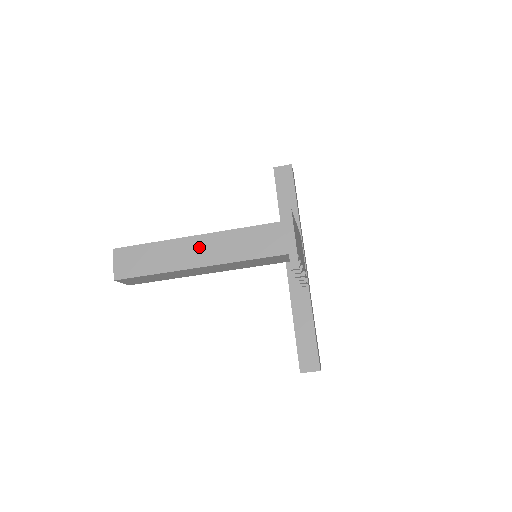
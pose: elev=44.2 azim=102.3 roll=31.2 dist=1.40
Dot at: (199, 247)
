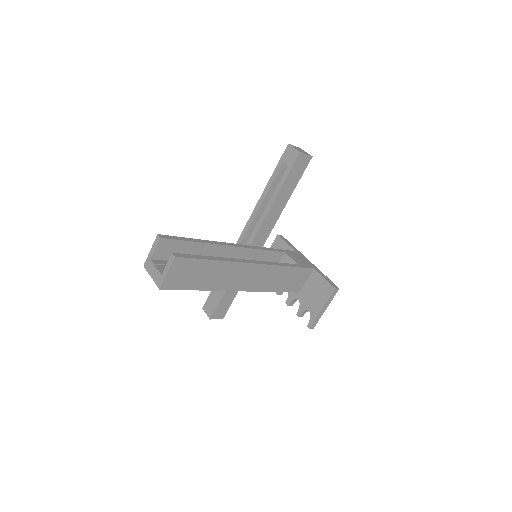
Dot at: (250, 274)
